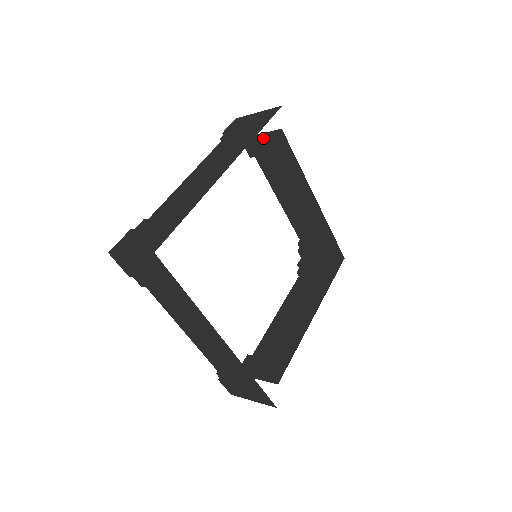
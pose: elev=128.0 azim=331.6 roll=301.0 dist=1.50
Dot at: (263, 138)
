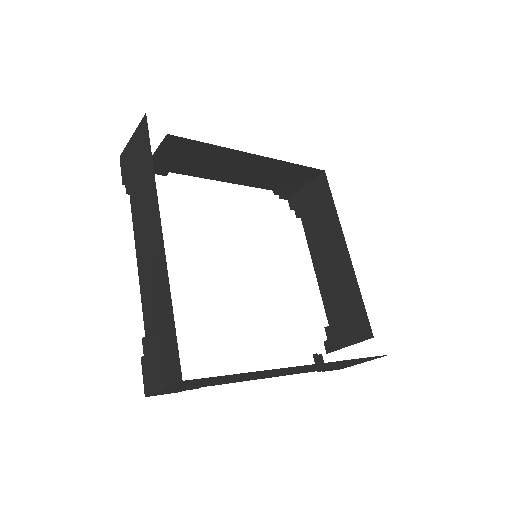
Dot at: (160, 154)
